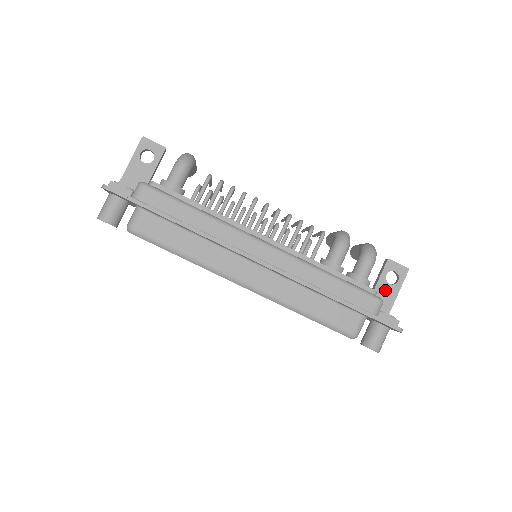
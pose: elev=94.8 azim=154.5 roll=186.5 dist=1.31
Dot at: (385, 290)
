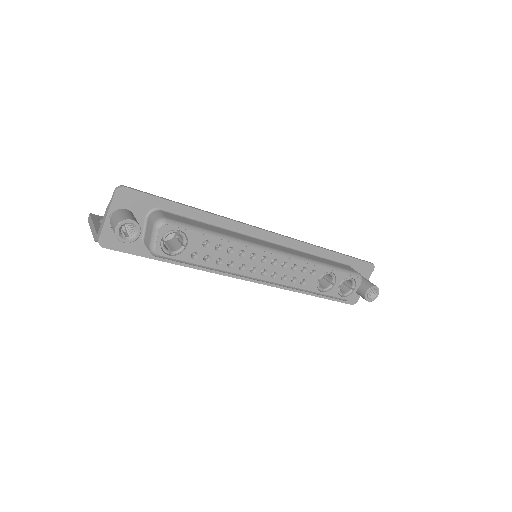
Dot at: occluded
